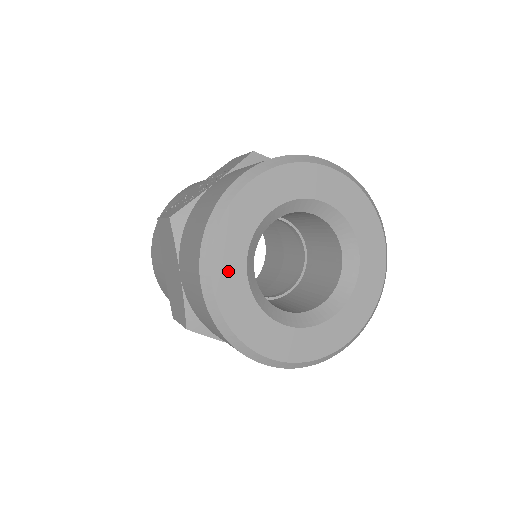
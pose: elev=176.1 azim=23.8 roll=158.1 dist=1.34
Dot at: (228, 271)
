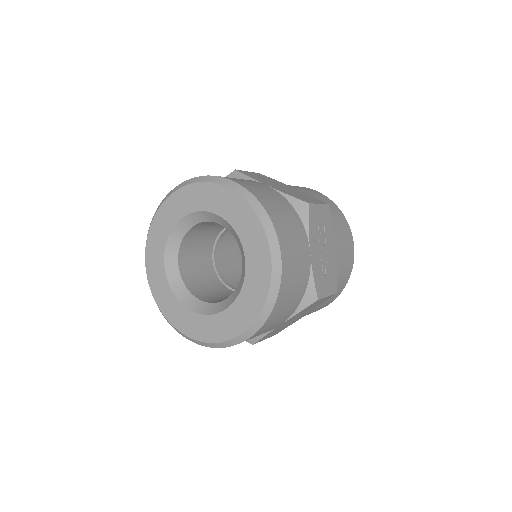
Dot at: (154, 261)
